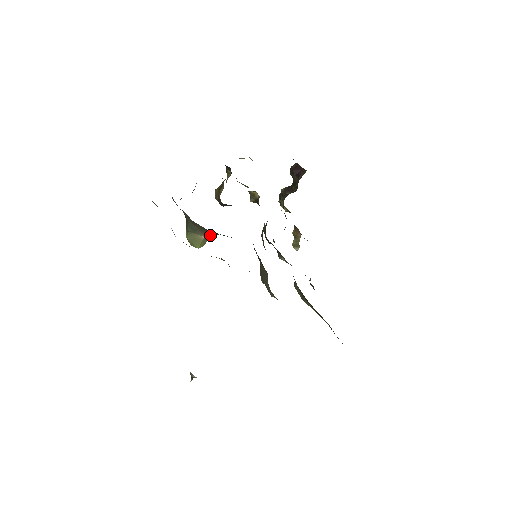
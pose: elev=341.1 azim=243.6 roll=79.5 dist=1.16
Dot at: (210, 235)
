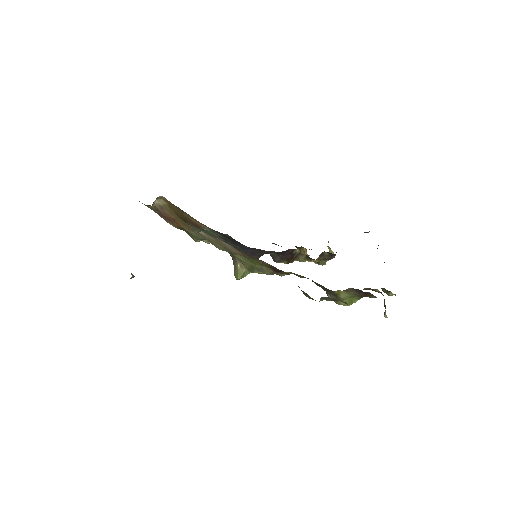
Dot at: (240, 261)
